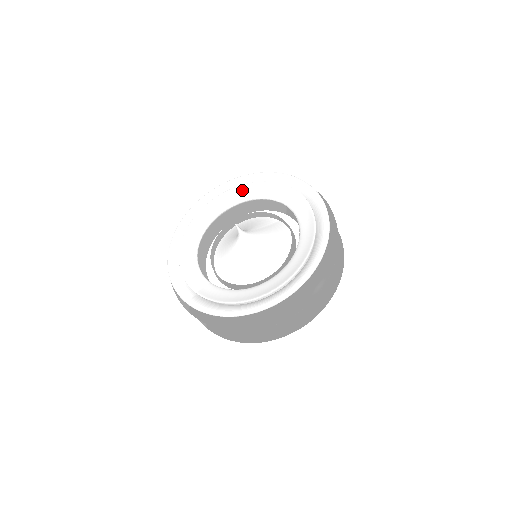
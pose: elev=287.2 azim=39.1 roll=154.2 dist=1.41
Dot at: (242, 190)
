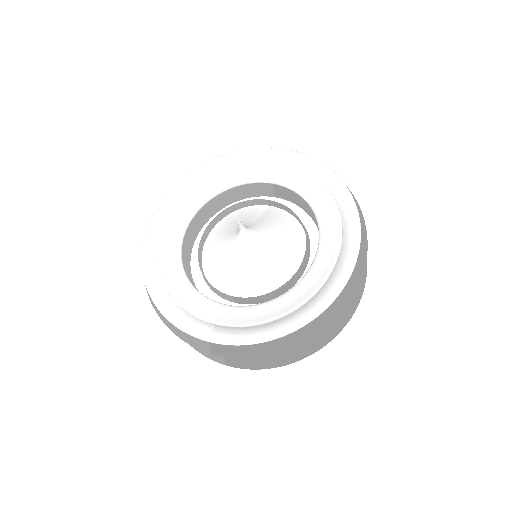
Dot at: (212, 180)
